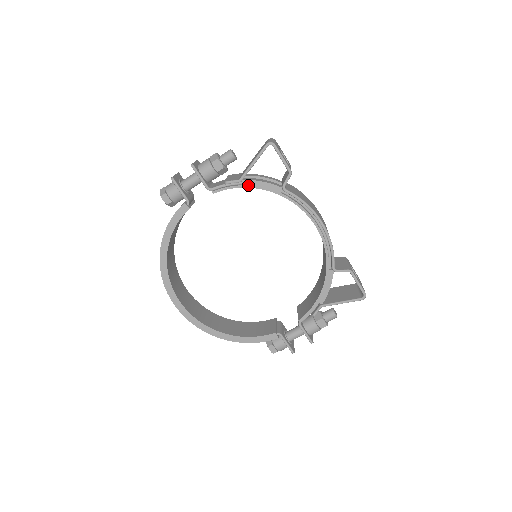
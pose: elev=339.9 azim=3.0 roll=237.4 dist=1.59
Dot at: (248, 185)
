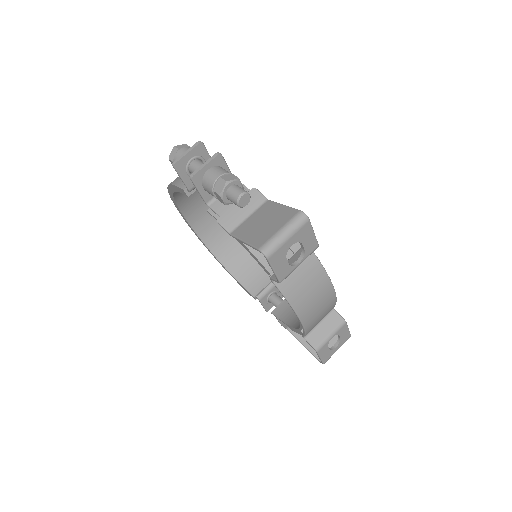
Dot at: (240, 242)
